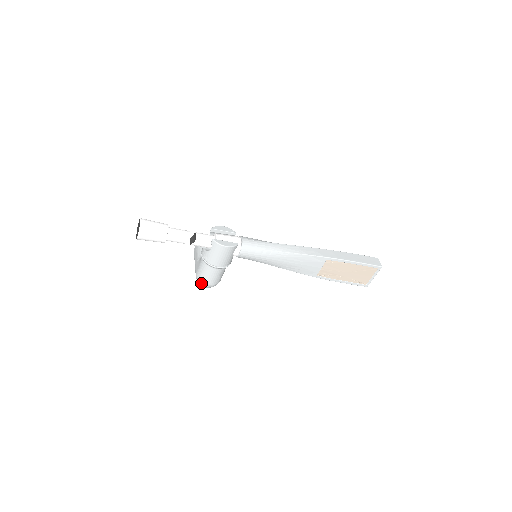
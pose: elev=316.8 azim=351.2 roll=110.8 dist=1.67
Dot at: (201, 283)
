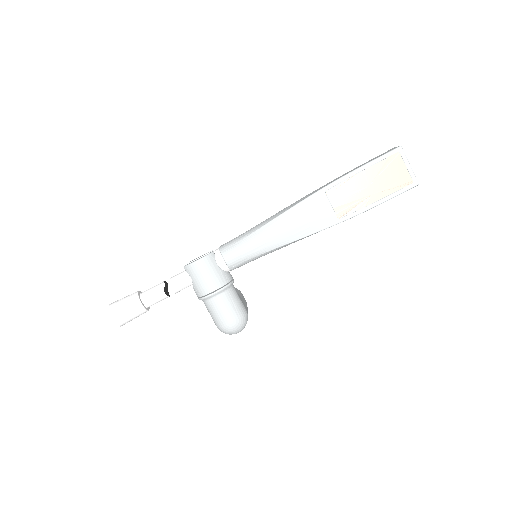
Dot at: (224, 329)
